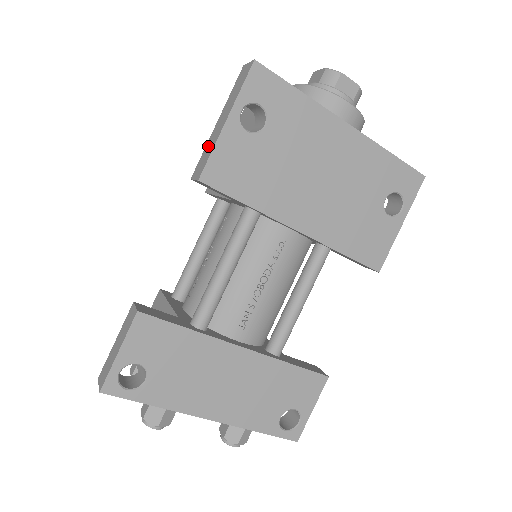
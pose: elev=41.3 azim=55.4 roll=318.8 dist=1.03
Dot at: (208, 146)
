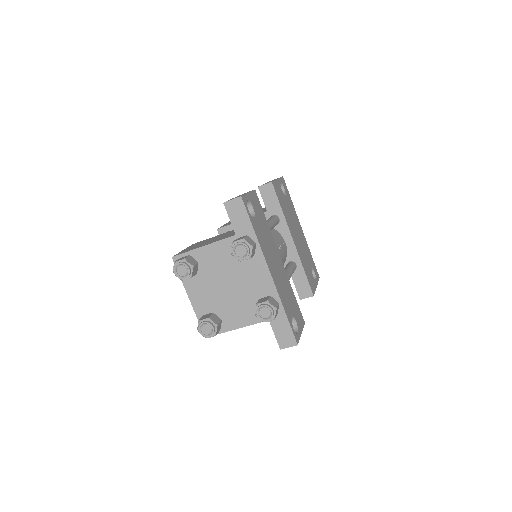
Dot at: occluded
